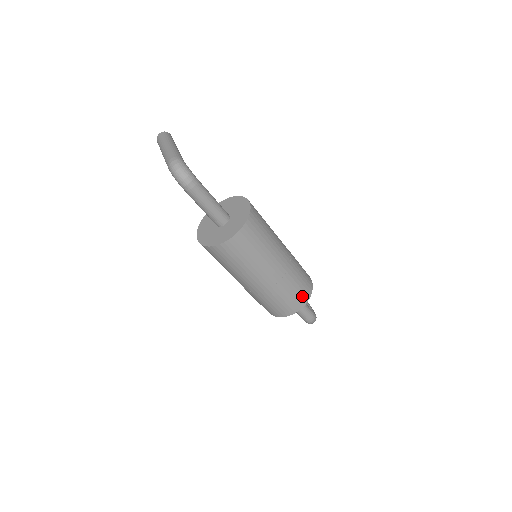
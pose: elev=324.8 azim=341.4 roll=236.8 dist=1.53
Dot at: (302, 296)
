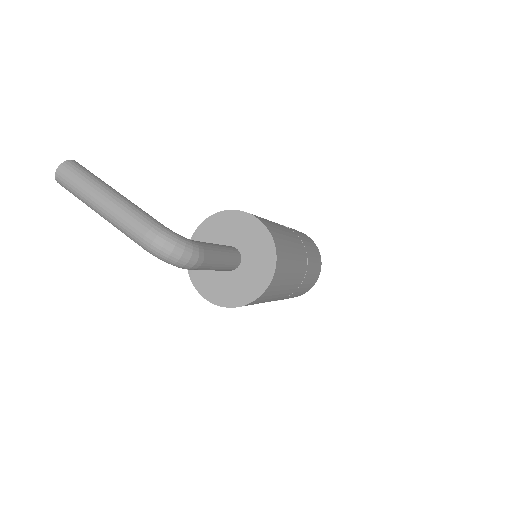
Dot at: (318, 269)
